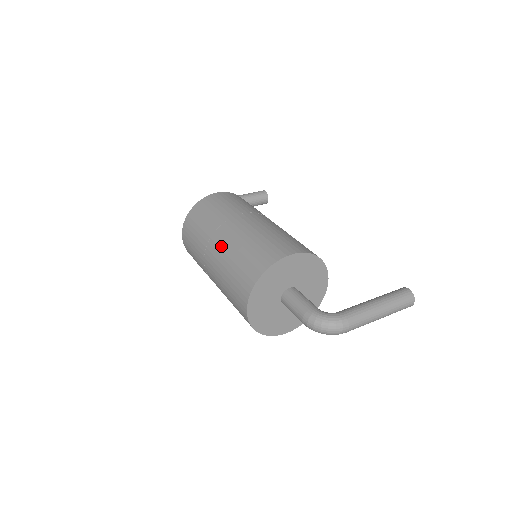
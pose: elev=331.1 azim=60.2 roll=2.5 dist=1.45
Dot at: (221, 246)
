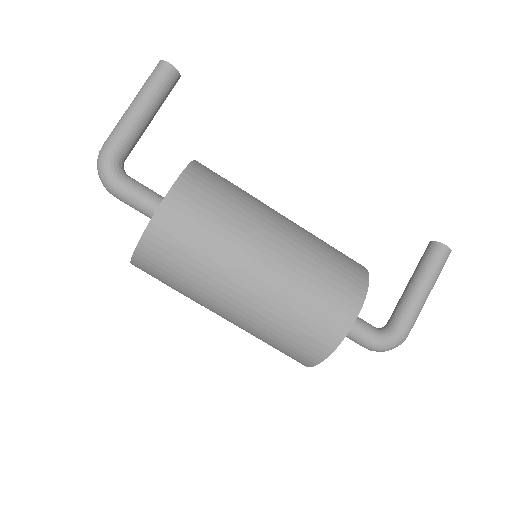
Dot at: (240, 313)
